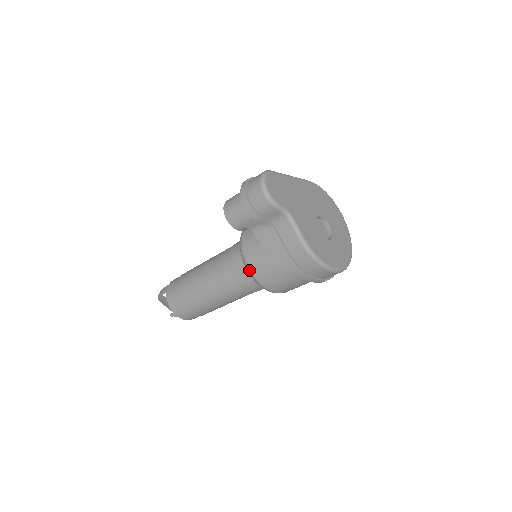
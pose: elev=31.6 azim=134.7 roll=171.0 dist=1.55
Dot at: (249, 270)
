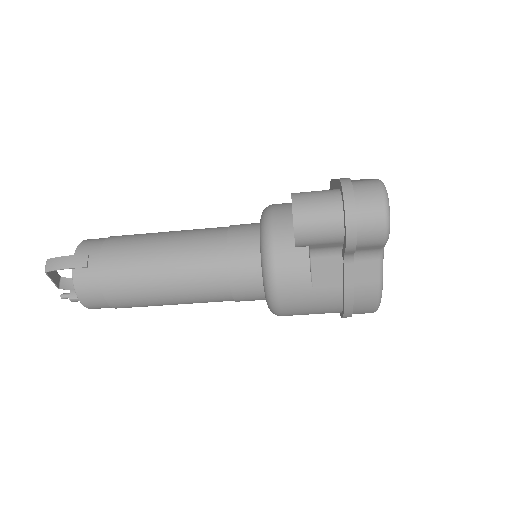
Dot at: (274, 293)
